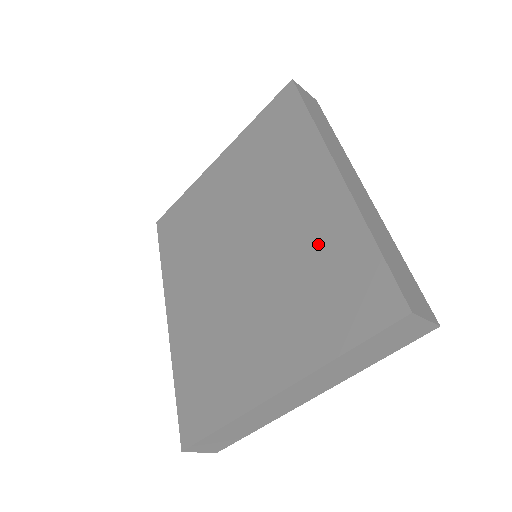
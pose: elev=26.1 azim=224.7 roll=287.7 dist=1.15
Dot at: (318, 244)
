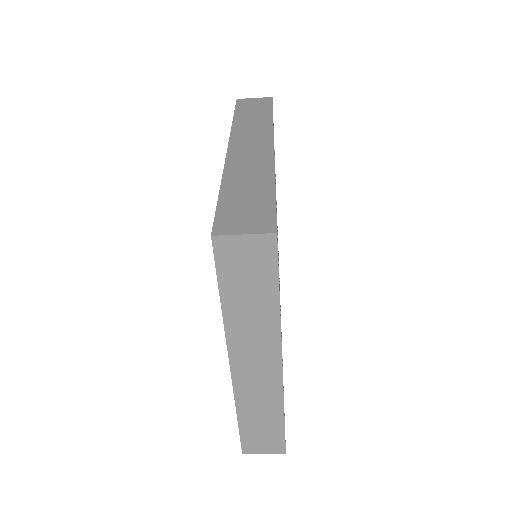
Dot at: occluded
